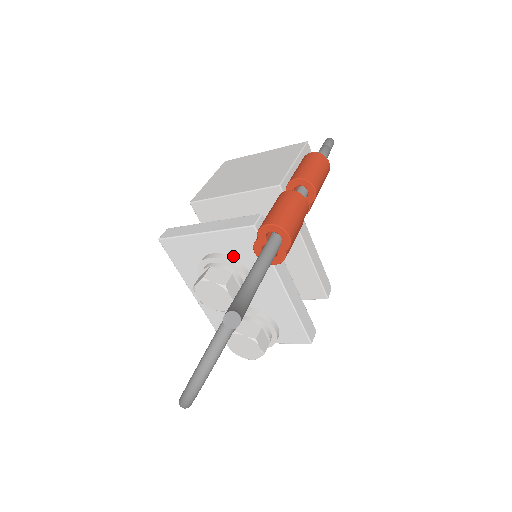
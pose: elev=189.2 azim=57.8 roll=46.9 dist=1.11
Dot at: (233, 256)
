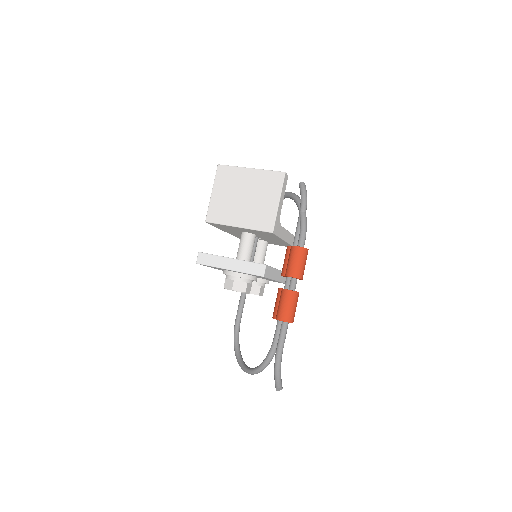
Dot at: (247, 274)
